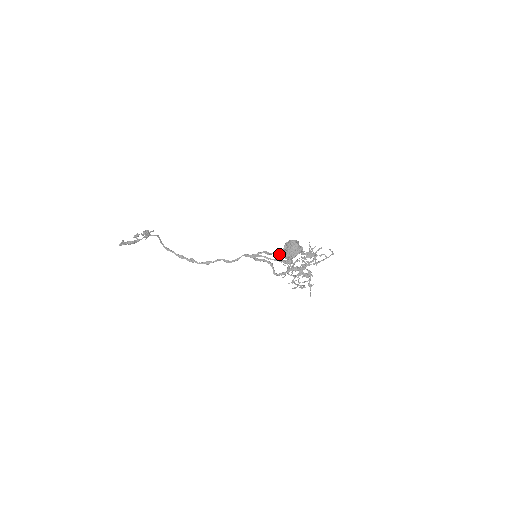
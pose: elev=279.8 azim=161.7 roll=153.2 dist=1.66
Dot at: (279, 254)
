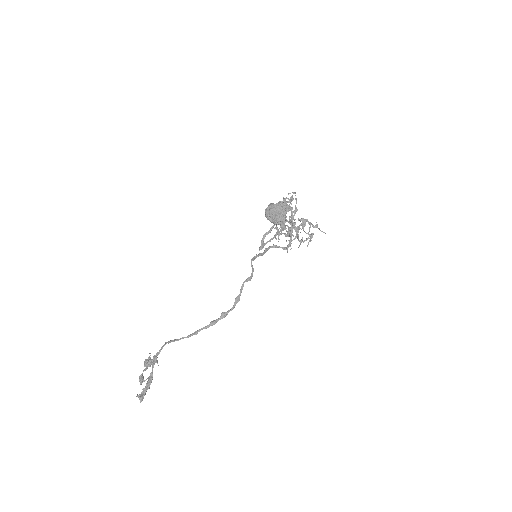
Dot at: (277, 221)
